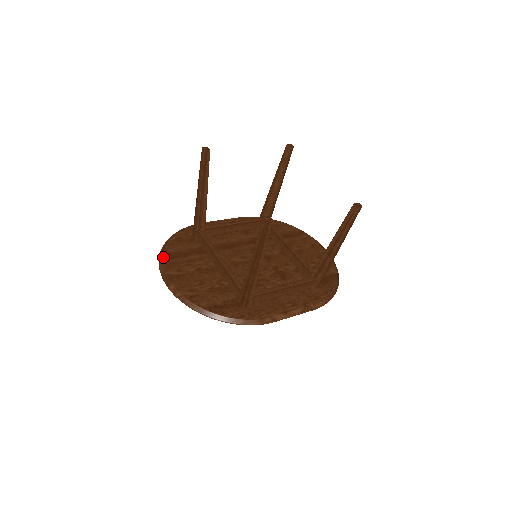
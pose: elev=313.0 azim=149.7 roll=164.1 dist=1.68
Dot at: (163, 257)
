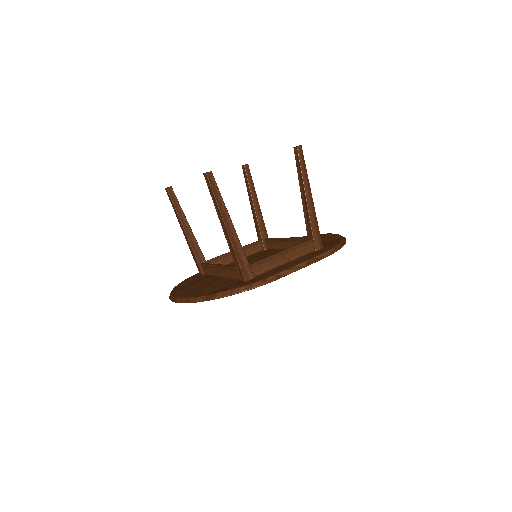
Dot at: (172, 291)
